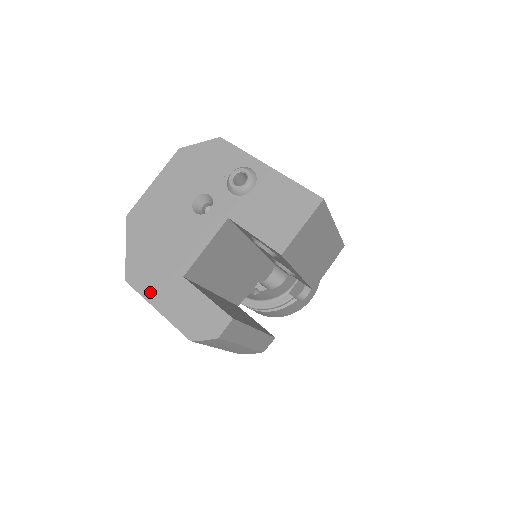
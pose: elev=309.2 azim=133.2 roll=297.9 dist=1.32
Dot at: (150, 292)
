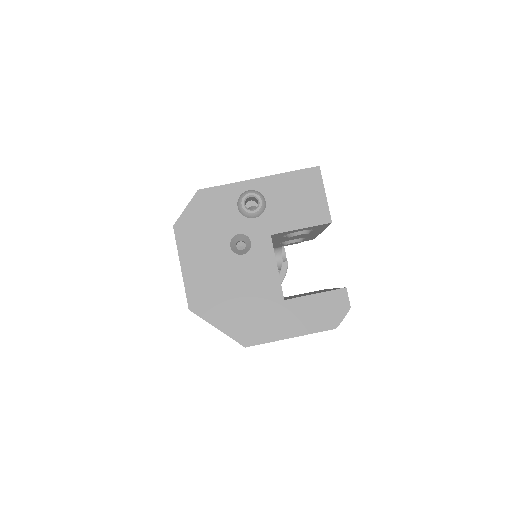
Dot at: (273, 333)
